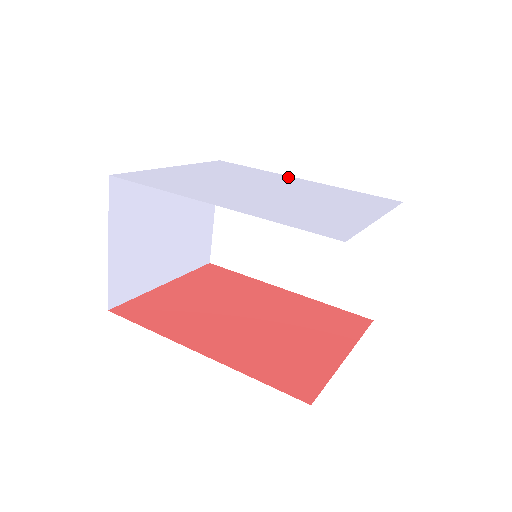
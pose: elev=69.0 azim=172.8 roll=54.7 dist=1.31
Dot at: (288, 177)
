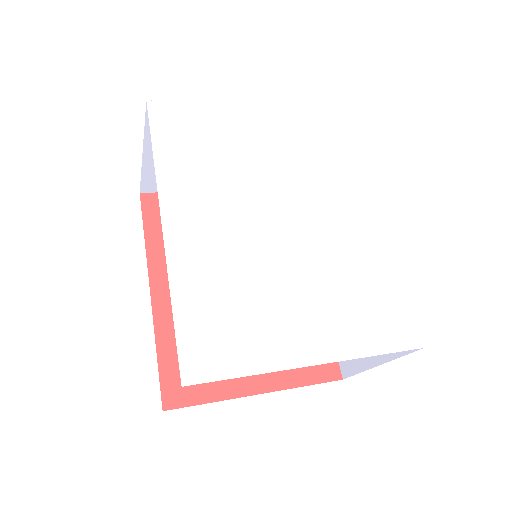
Dot at: (366, 200)
